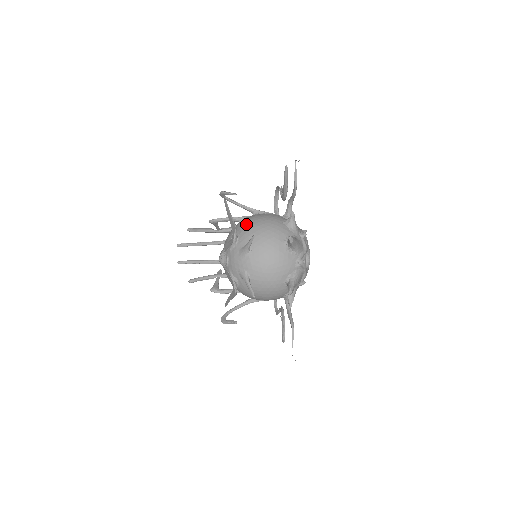
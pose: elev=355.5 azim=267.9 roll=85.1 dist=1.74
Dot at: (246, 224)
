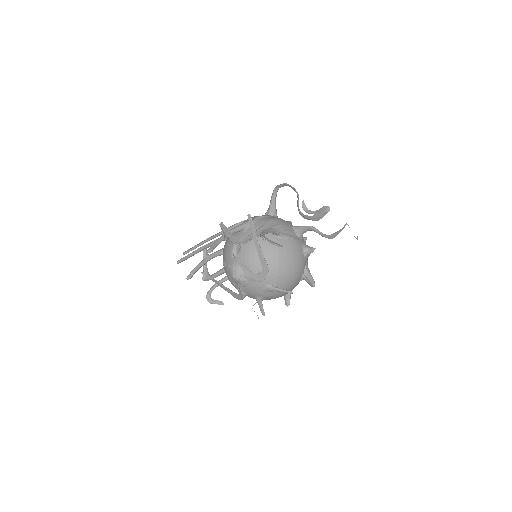
Dot at: (275, 261)
